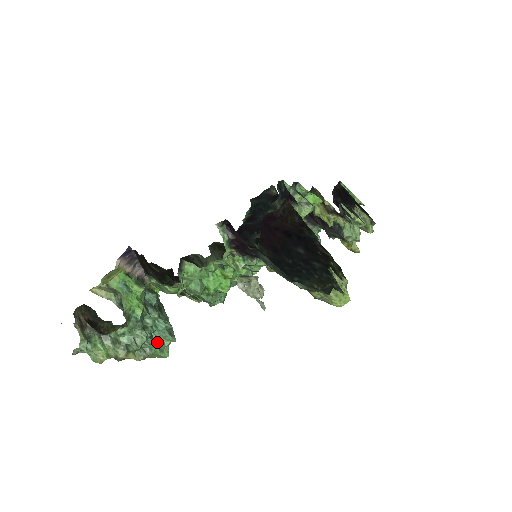
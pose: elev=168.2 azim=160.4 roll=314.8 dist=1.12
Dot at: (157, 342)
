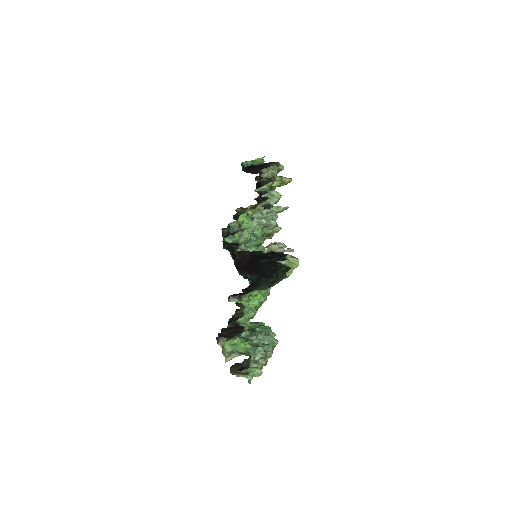
Dot at: (268, 343)
